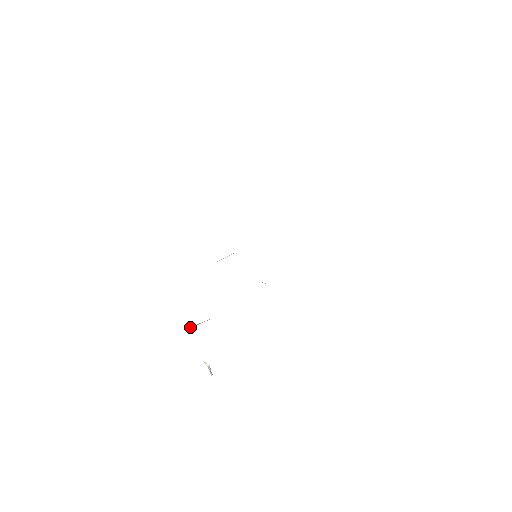
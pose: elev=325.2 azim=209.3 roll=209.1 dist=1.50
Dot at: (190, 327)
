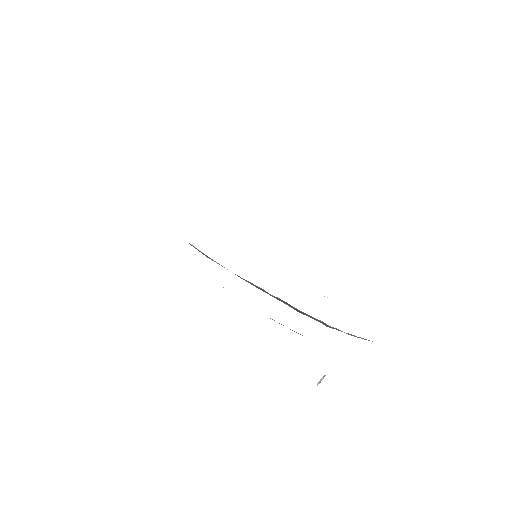
Dot at: occluded
